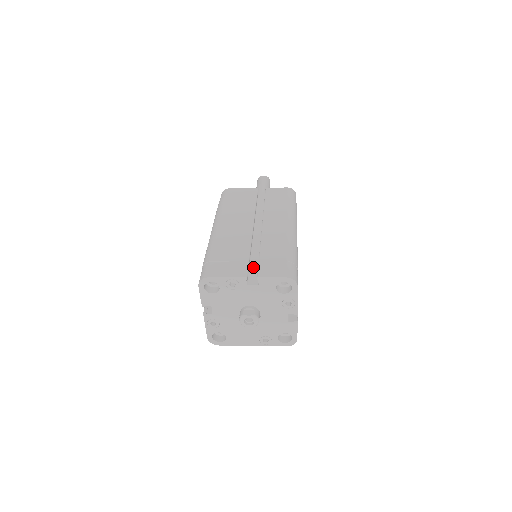
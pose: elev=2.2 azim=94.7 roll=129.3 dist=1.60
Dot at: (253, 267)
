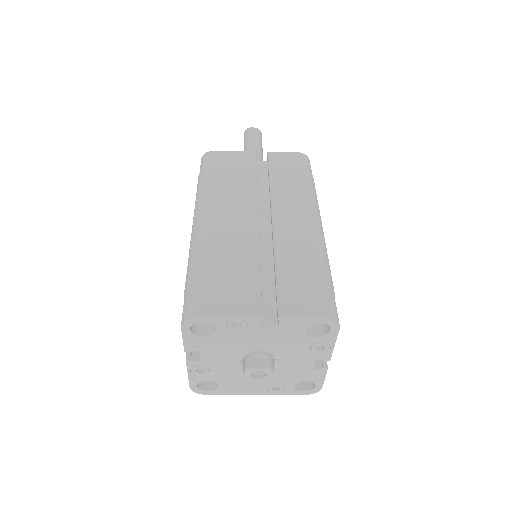
Dot at: (265, 291)
